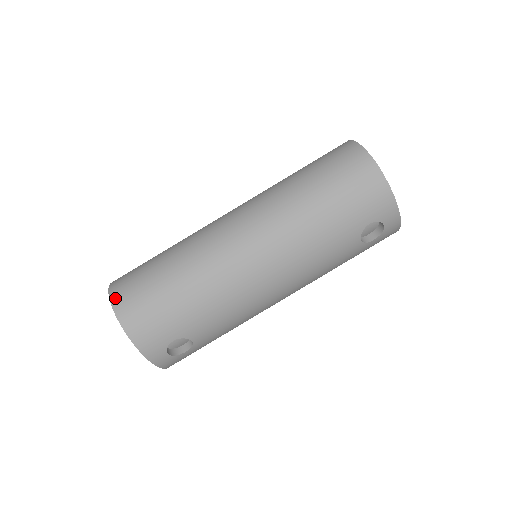
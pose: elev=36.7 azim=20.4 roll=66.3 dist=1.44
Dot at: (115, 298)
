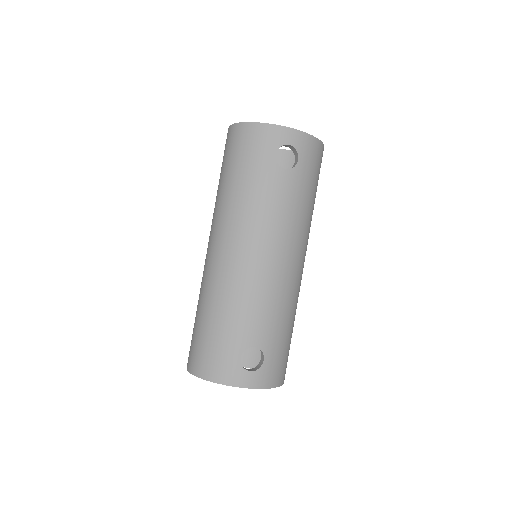
Dot at: (188, 366)
